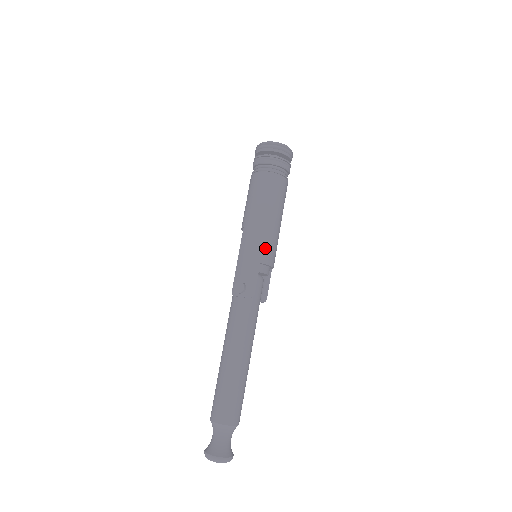
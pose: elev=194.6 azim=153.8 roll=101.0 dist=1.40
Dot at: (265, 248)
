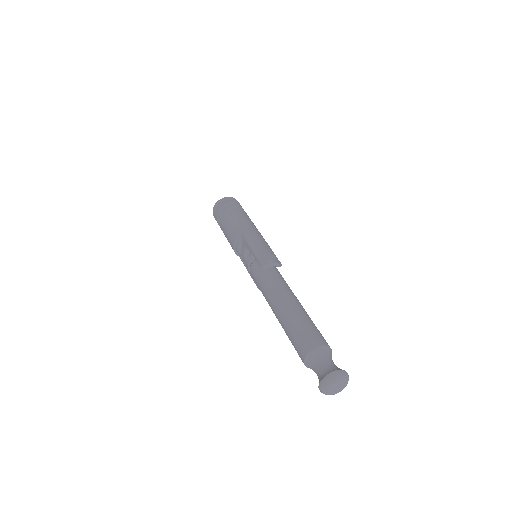
Dot at: (267, 243)
